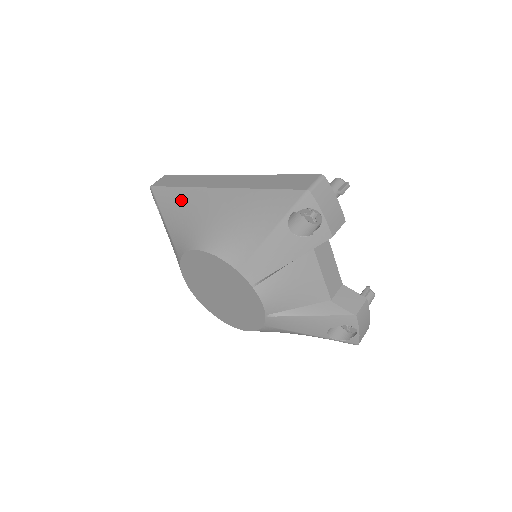
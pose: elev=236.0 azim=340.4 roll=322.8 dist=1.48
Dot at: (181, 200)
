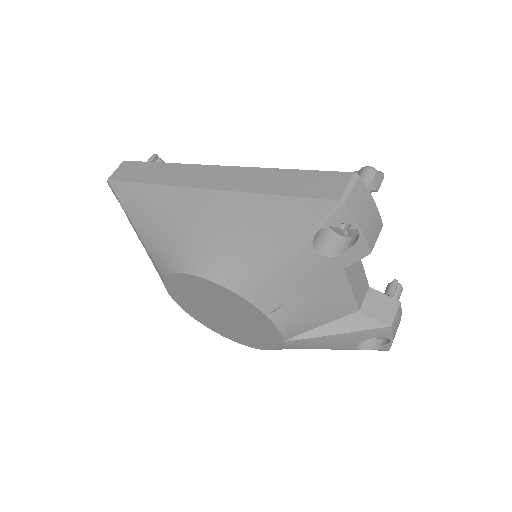
Dot at: (154, 202)
